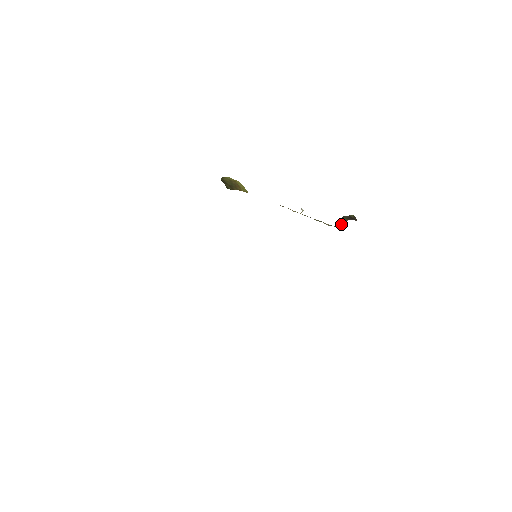
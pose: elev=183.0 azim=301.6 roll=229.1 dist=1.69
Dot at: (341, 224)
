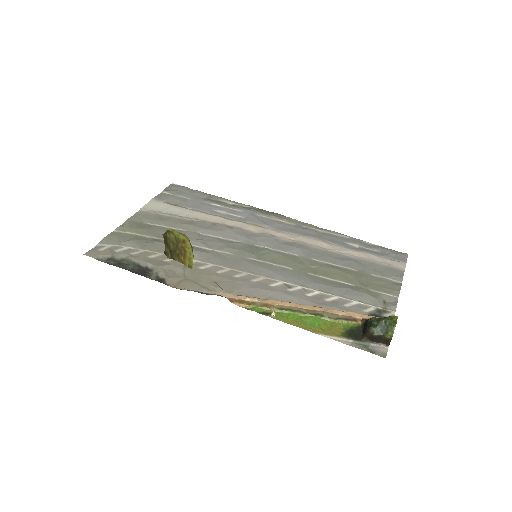
Dot at: (364, 326)
